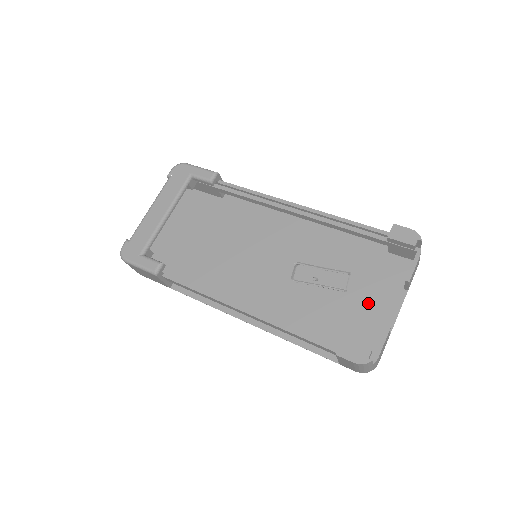
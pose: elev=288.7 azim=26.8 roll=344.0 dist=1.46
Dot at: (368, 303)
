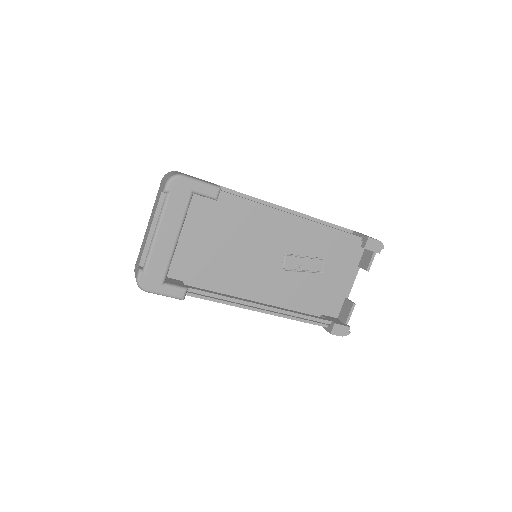
Dot at: (336, 280)
